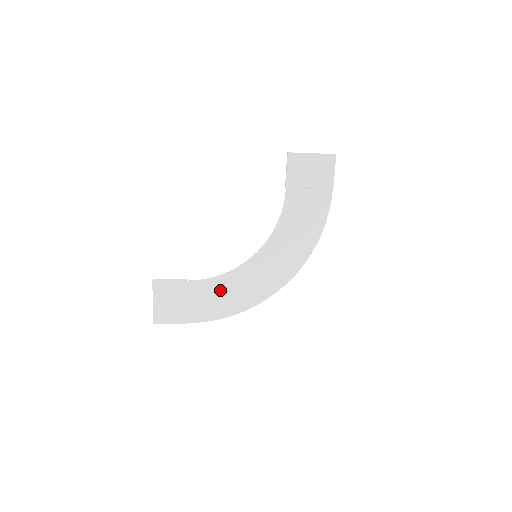
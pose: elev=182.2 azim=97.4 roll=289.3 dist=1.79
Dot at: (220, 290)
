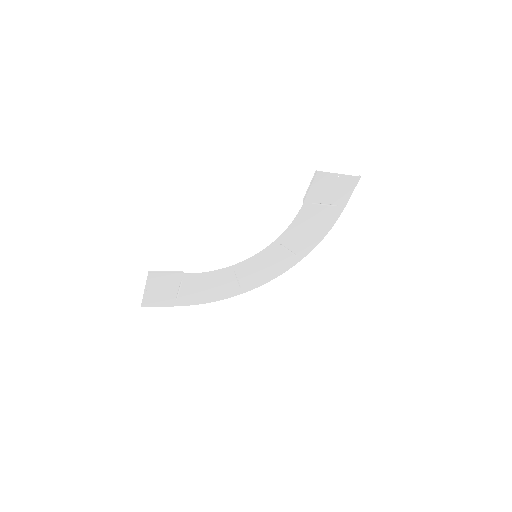
Dot at: (213, 281)
